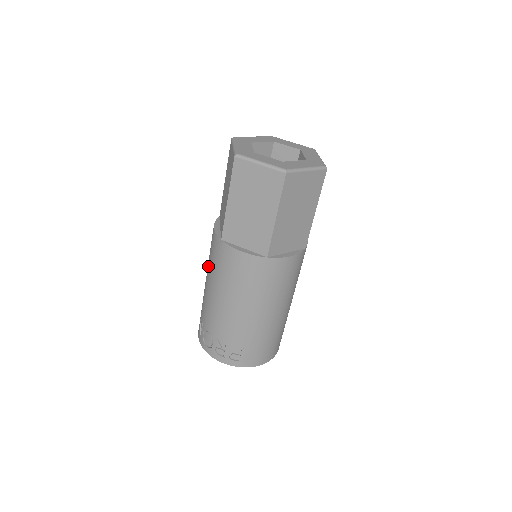
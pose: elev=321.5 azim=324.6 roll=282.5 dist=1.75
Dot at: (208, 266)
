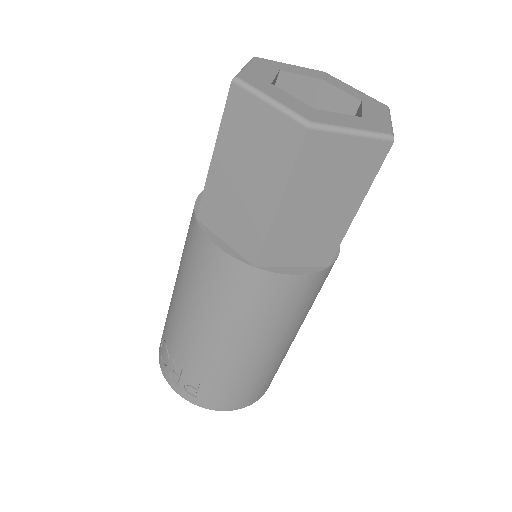
Dot at: occluded
